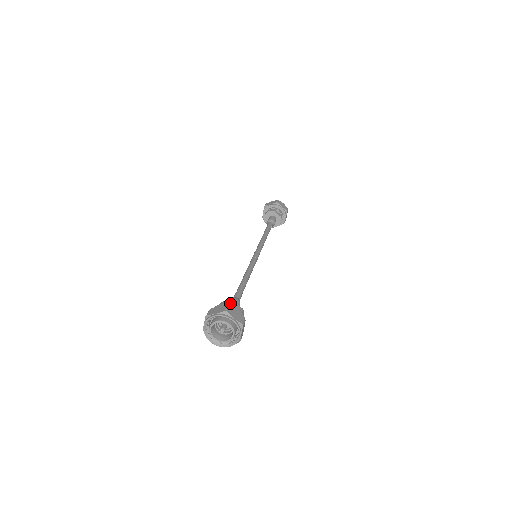
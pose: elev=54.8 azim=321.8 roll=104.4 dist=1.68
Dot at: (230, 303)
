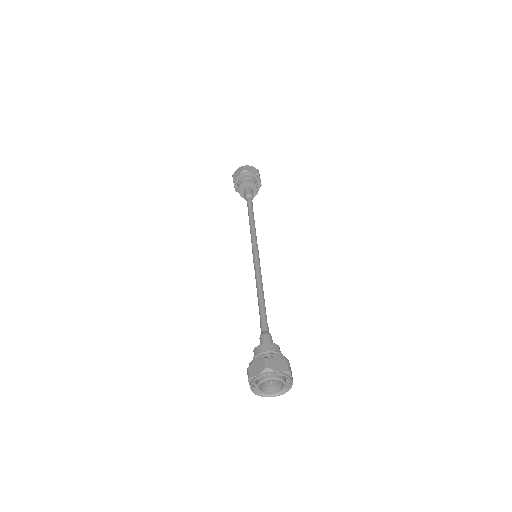
Dot at: (279, 350)
